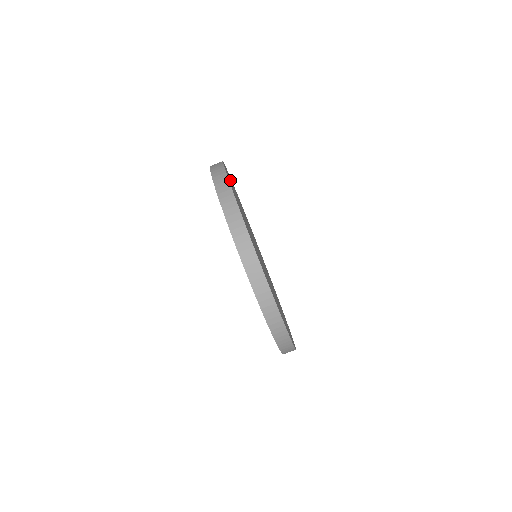
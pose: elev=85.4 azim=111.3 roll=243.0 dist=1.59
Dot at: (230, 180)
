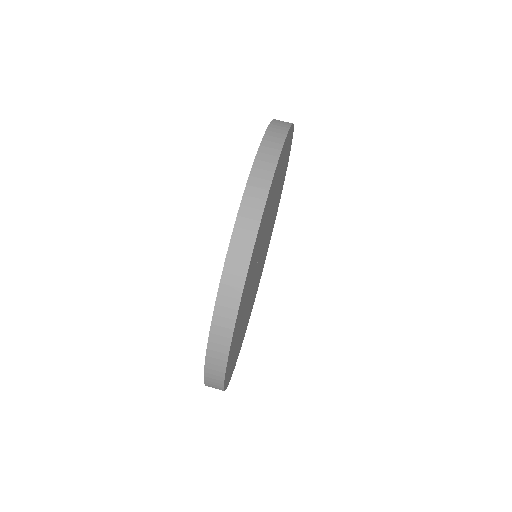
Dot at: (284, 175)
